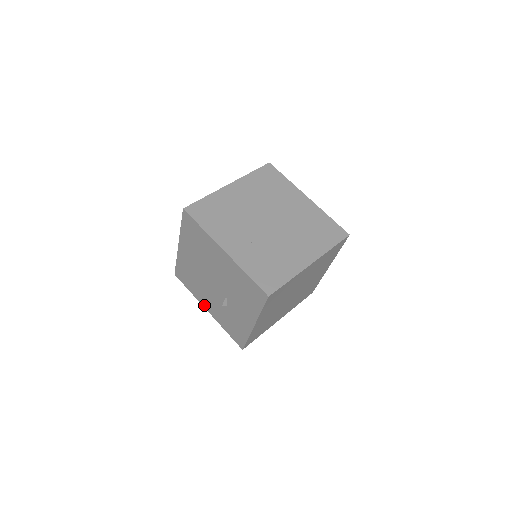
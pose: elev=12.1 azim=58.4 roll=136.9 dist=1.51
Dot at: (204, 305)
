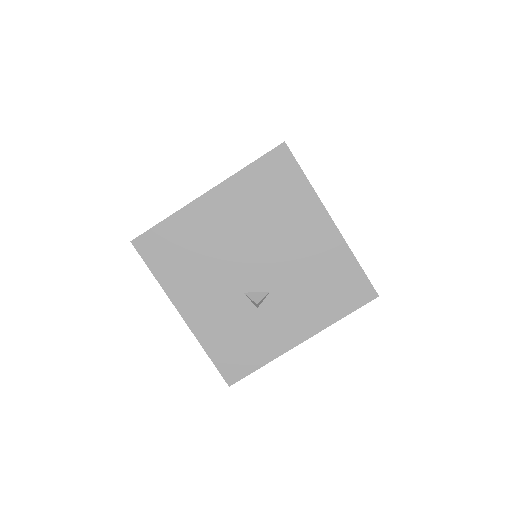
Dot at: (181, 305)
